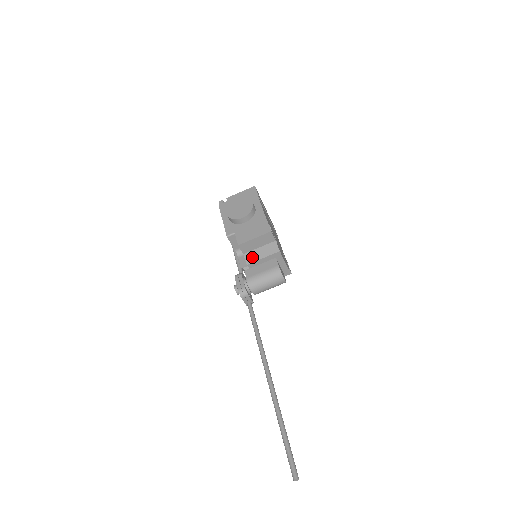
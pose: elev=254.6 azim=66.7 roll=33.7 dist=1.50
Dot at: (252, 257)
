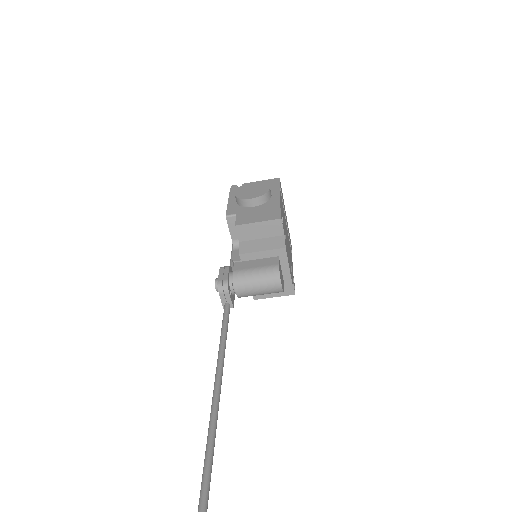
Dot at: (249, 247)
